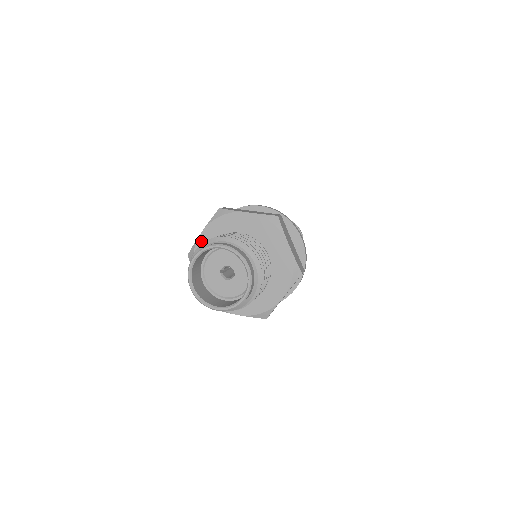
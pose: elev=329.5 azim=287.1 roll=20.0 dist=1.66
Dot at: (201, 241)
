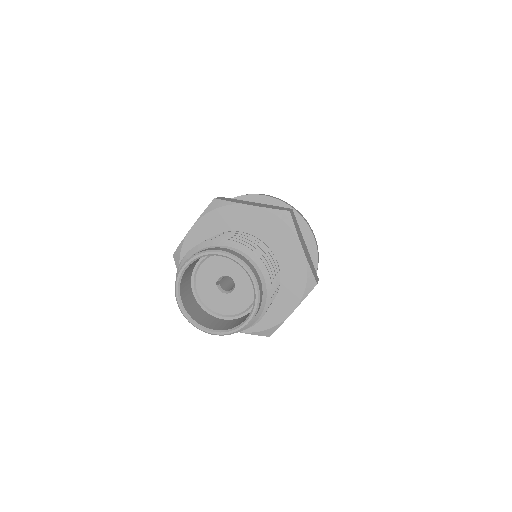
Dot at: (190, 239)
